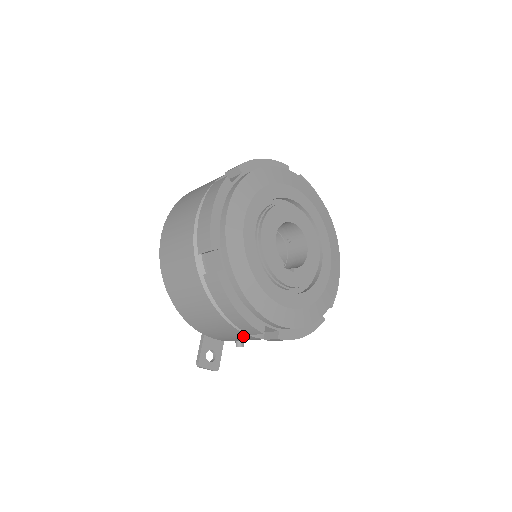
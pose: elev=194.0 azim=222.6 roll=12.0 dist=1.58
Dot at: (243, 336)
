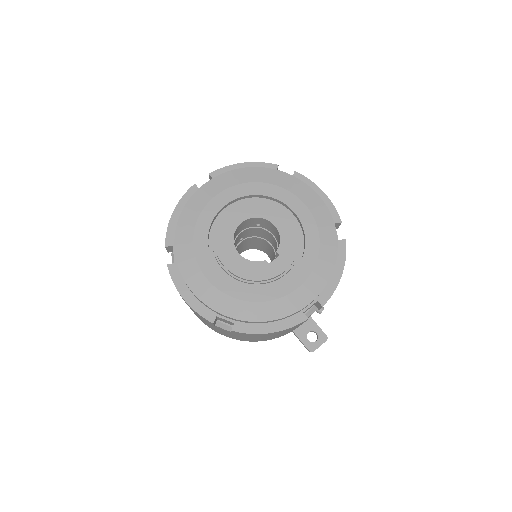
Dot at: occluded
